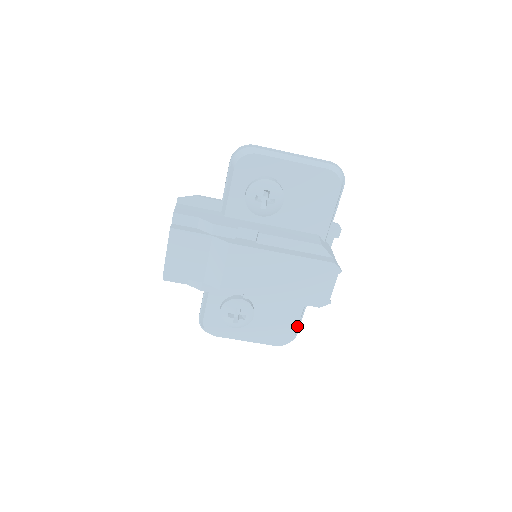
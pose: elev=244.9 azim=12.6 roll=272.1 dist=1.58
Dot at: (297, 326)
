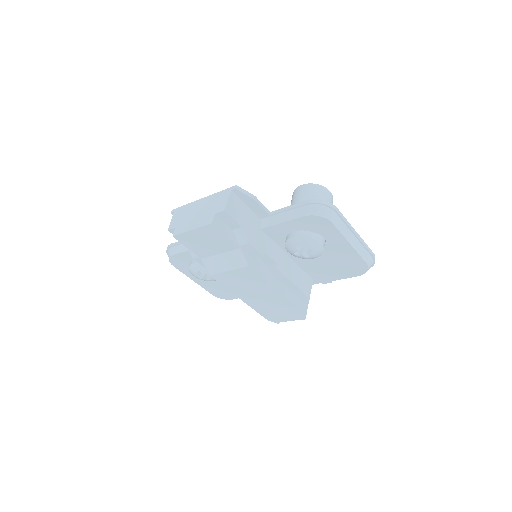
Dot at: occluded
